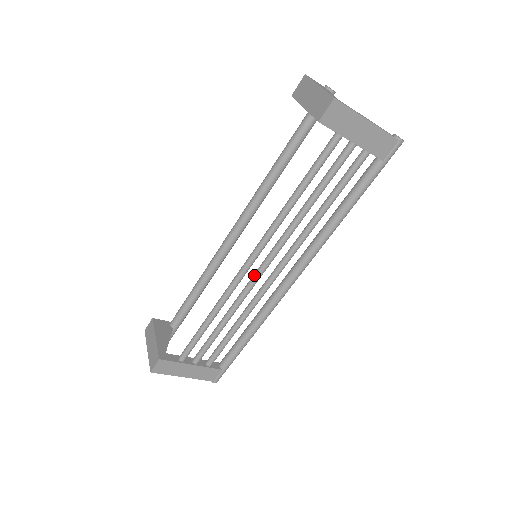
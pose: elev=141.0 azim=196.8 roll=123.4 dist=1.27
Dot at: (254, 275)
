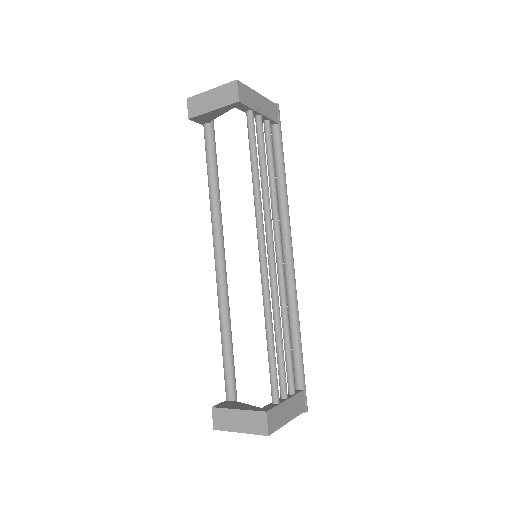
Dot at: (270, 267)
